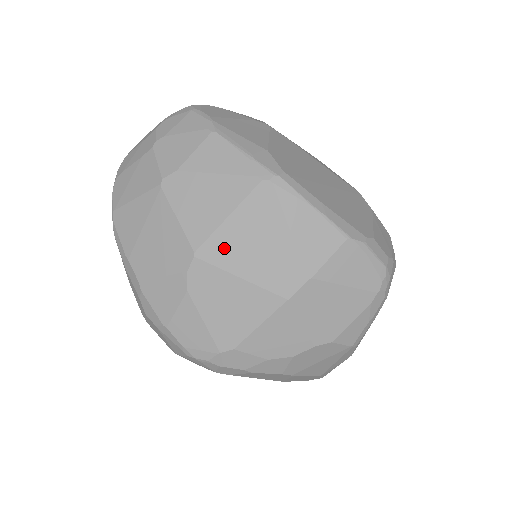
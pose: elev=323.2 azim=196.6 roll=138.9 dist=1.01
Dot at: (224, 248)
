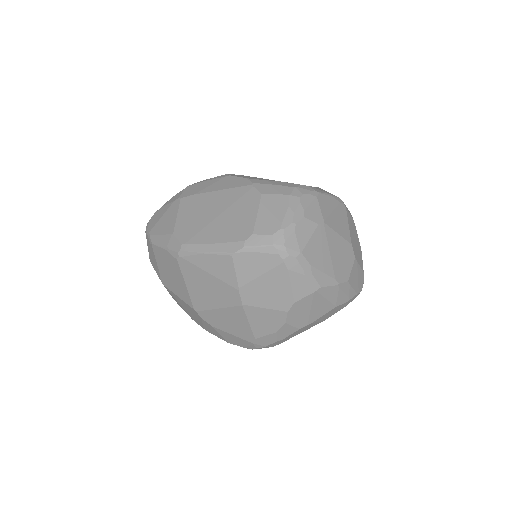
Dot at: (199, 300)
